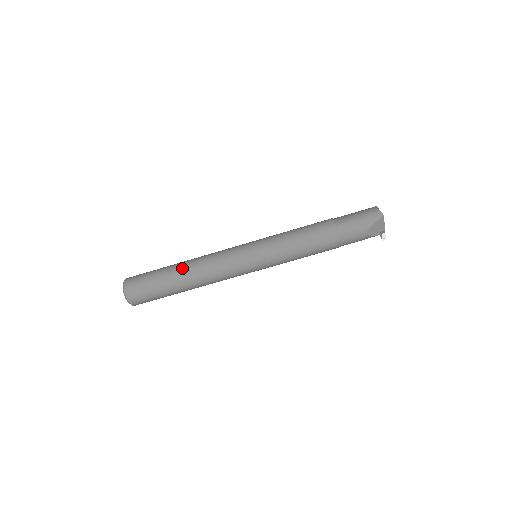
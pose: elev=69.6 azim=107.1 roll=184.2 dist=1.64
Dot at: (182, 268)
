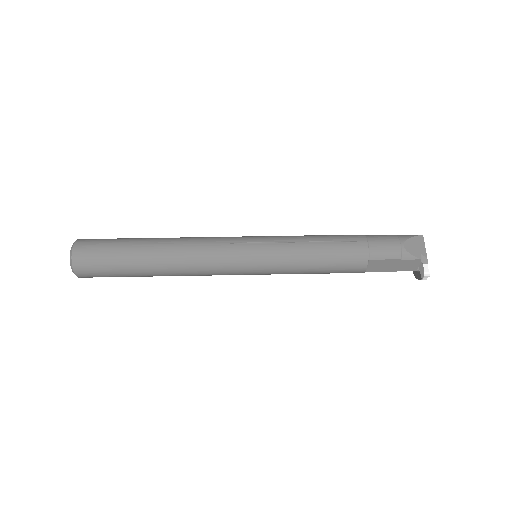
Dot at: occluded
